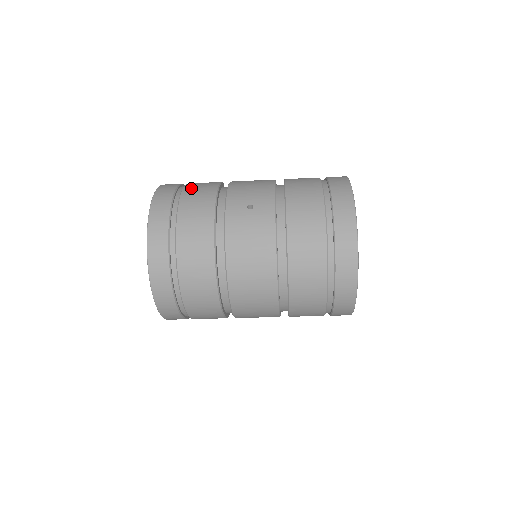
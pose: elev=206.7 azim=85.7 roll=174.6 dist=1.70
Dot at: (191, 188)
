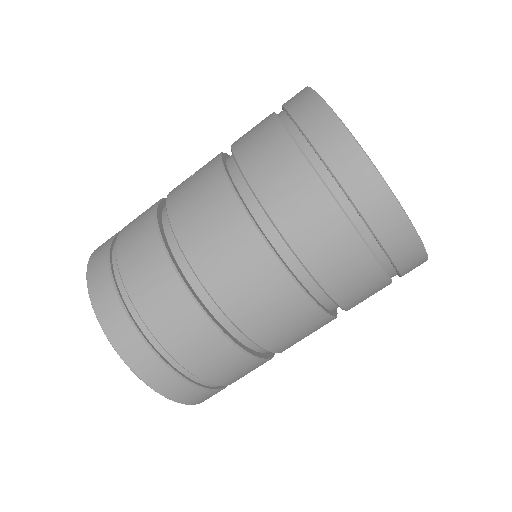
Dot at: occluded
